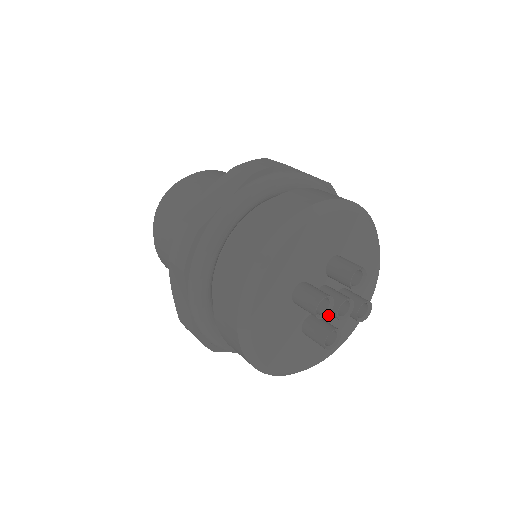
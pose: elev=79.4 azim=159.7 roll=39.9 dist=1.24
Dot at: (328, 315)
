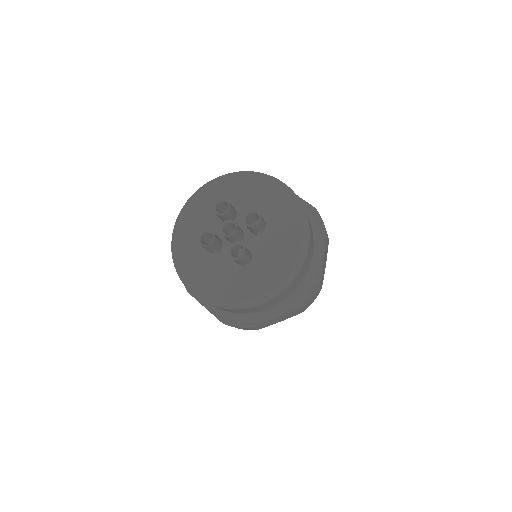
Dot at: (257, 243)
